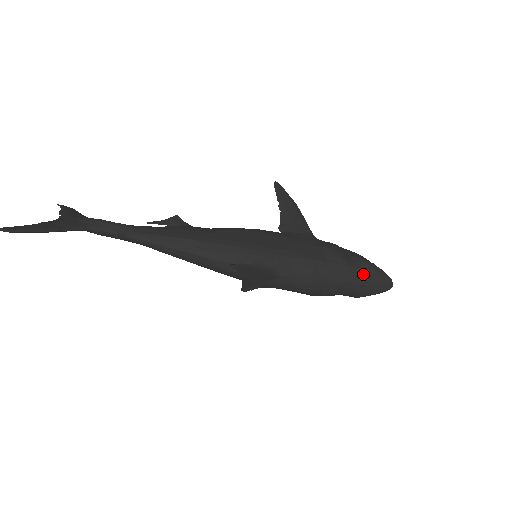
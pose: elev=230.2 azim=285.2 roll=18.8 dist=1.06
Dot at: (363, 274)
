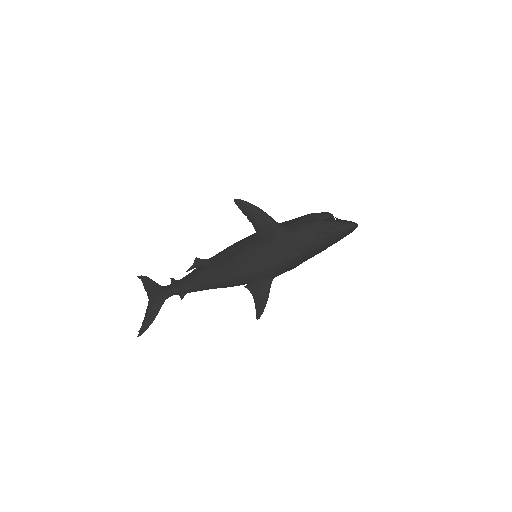
Dot at: (329, 242)
